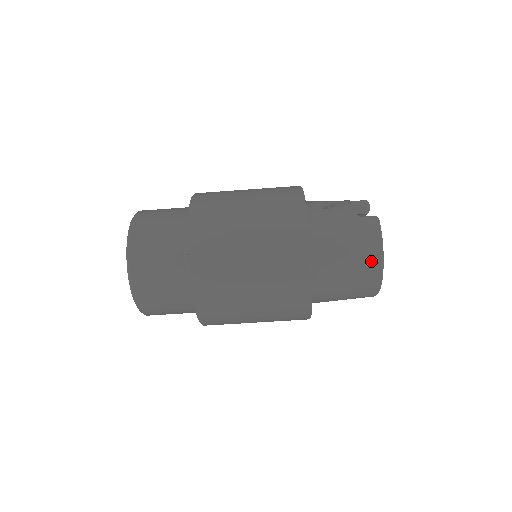
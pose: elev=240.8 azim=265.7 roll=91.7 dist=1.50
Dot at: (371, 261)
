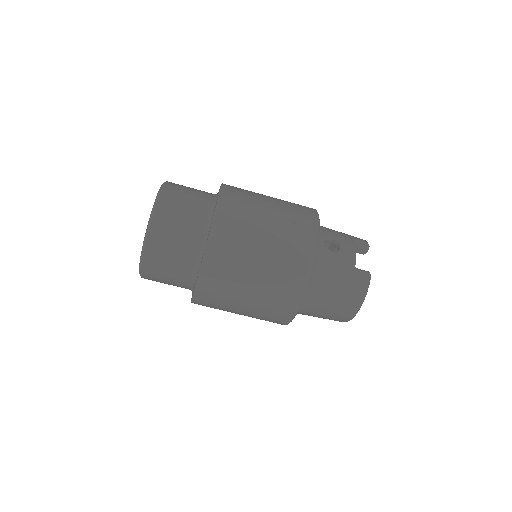
Dot at: (349, 309)
